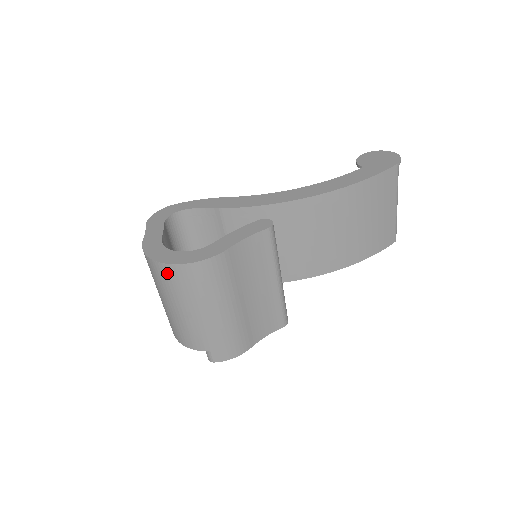
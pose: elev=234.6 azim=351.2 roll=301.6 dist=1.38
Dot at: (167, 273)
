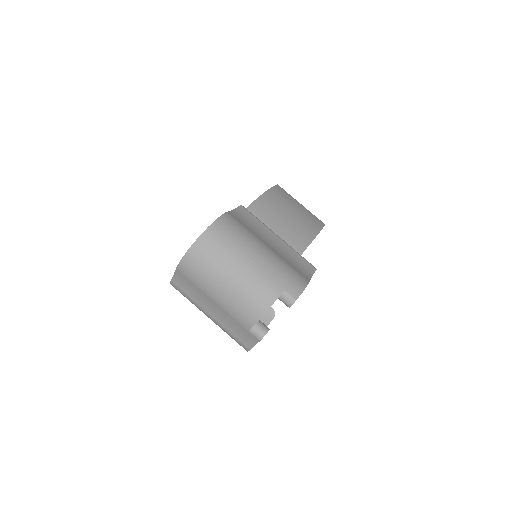
Dot at: (206, 244)
